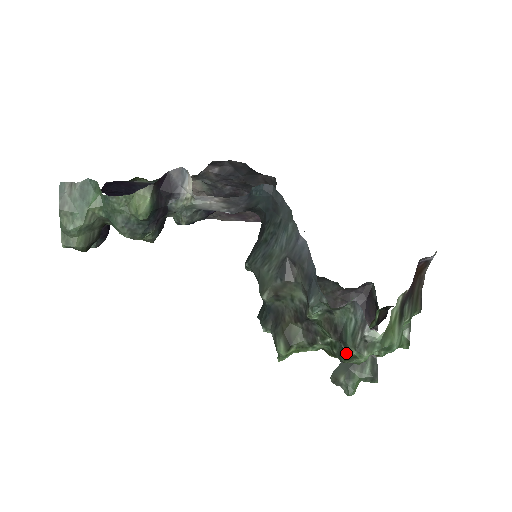
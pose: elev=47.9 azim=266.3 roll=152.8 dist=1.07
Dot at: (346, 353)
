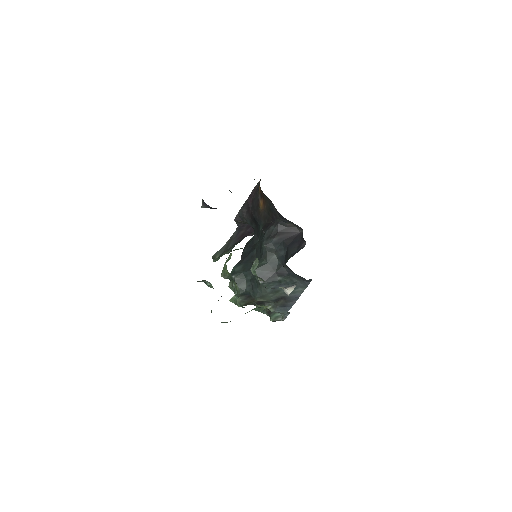
Dot at: occluded
